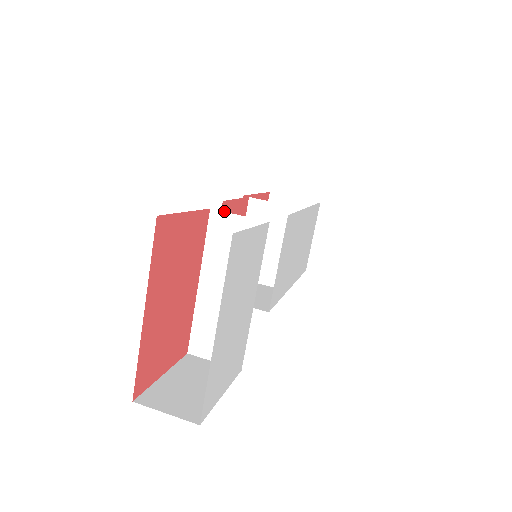
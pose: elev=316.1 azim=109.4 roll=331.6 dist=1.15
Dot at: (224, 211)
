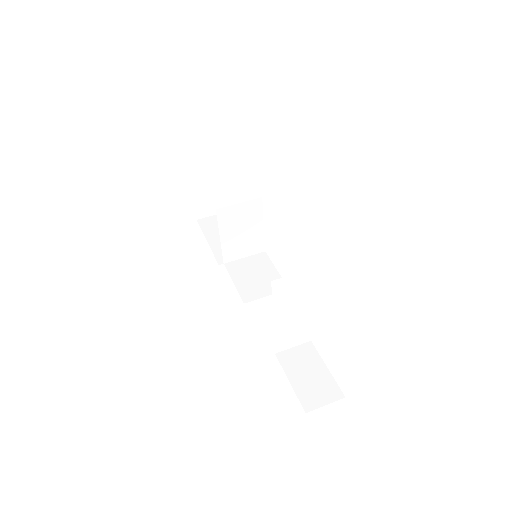
Dot at: occluded
